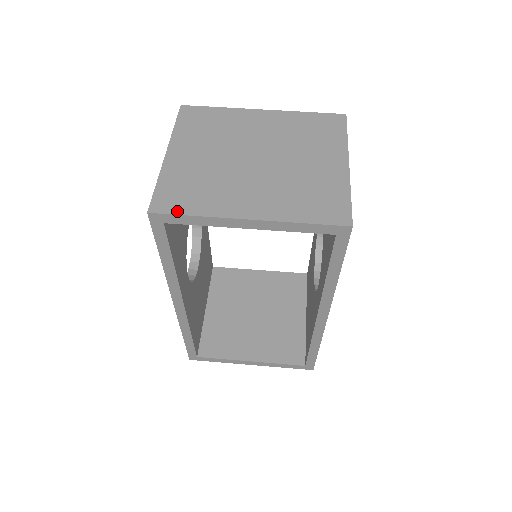
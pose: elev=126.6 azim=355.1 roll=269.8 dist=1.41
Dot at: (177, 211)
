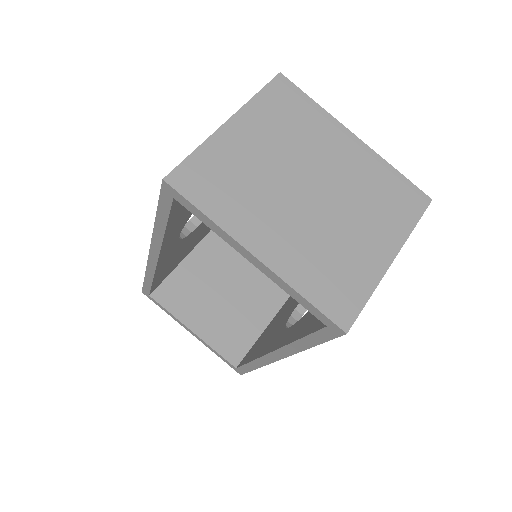
Dot at: (192, 198)
